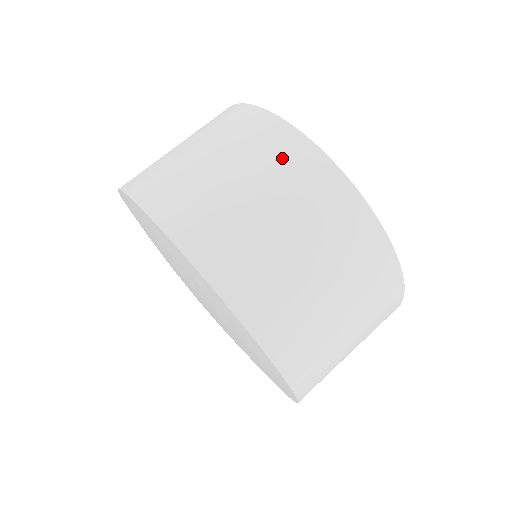
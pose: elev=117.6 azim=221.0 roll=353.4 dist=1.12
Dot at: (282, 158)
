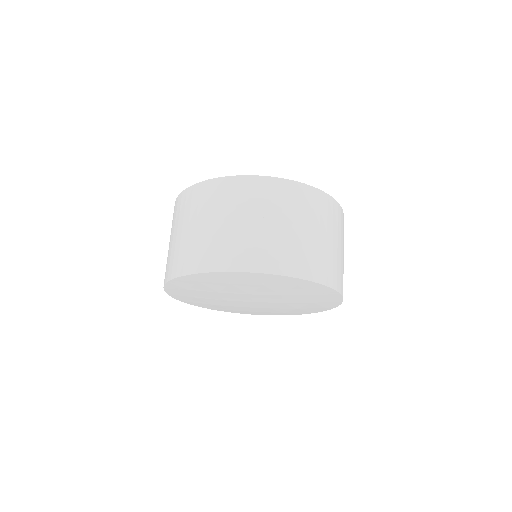
Dot at: (251, 194)
